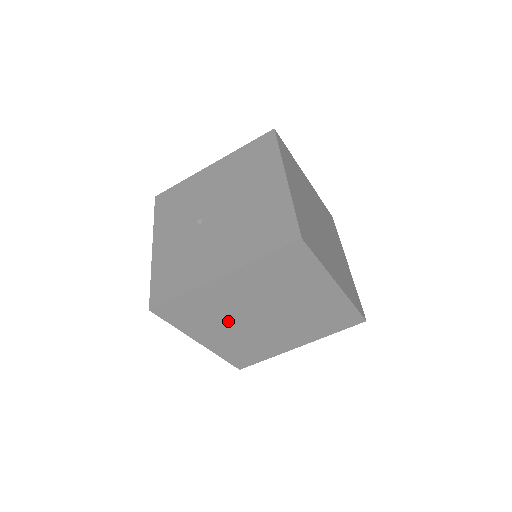
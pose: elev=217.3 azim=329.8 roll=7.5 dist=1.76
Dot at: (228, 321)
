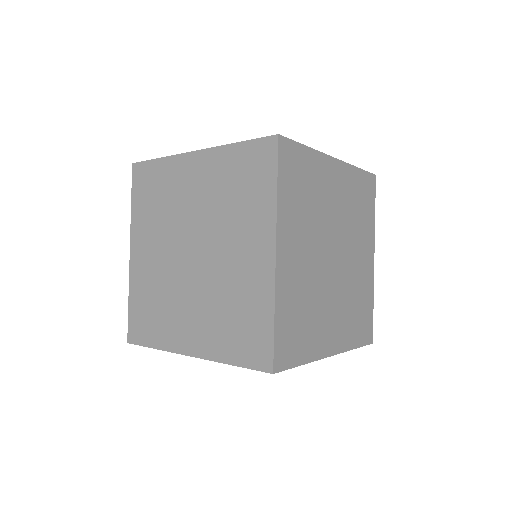
Dot at: (312, 234)
